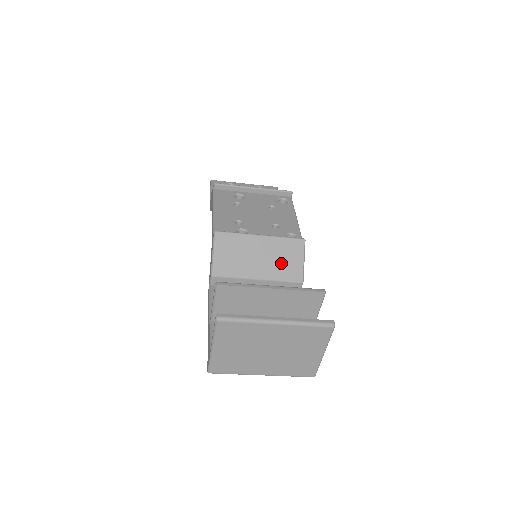
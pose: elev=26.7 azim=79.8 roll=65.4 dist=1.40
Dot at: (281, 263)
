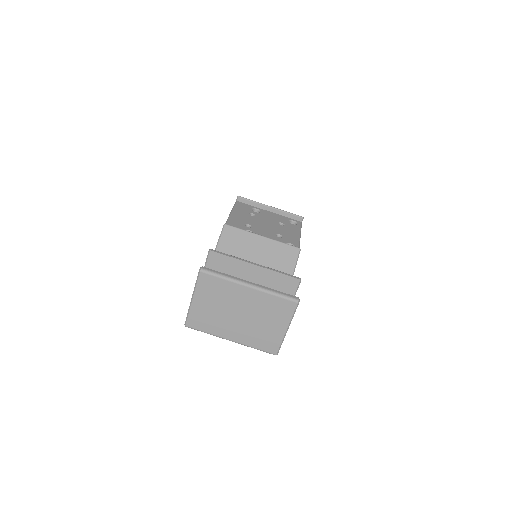
Dot at: (275, 263)
